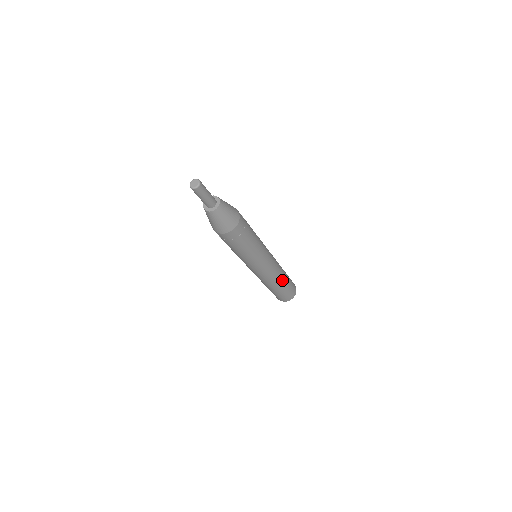
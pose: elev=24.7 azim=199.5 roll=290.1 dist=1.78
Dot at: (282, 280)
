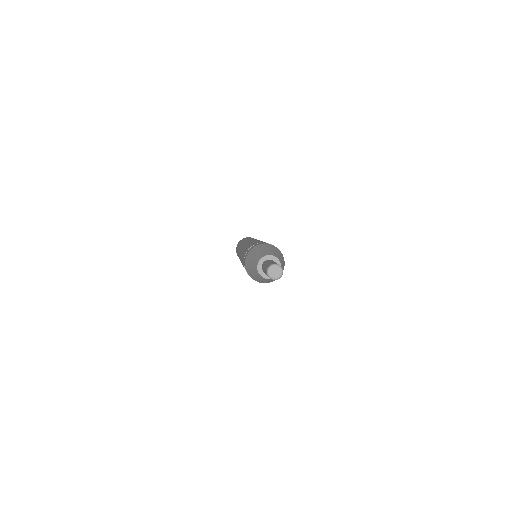
Dot at: occluded
